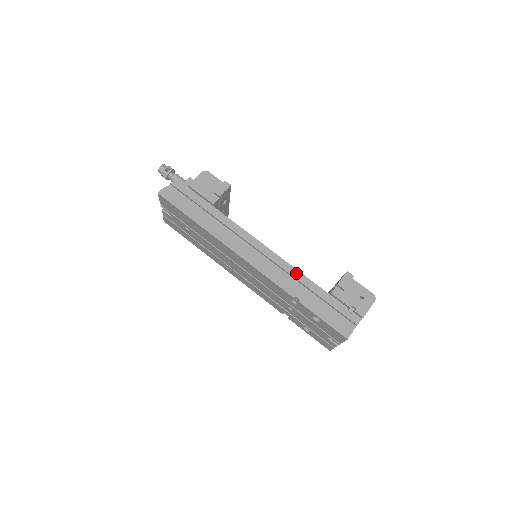
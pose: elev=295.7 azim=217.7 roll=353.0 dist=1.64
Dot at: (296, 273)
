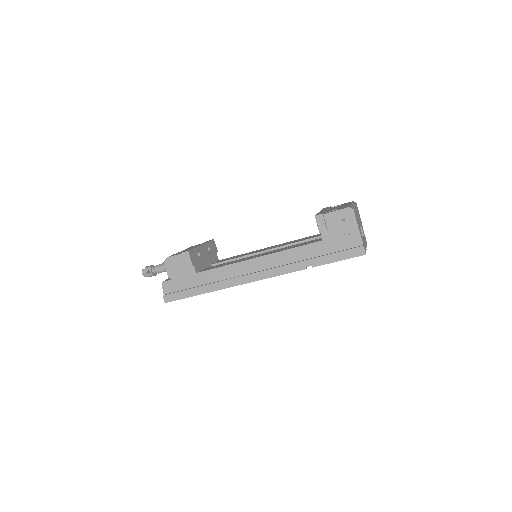
Dot at: (289, 253)
